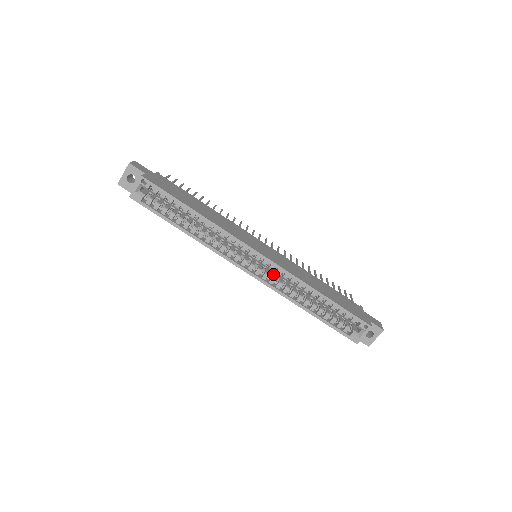
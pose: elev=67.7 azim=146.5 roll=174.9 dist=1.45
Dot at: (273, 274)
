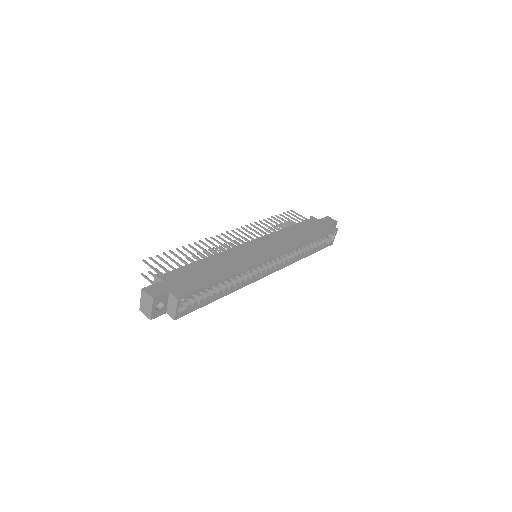
Dot at: occluded
